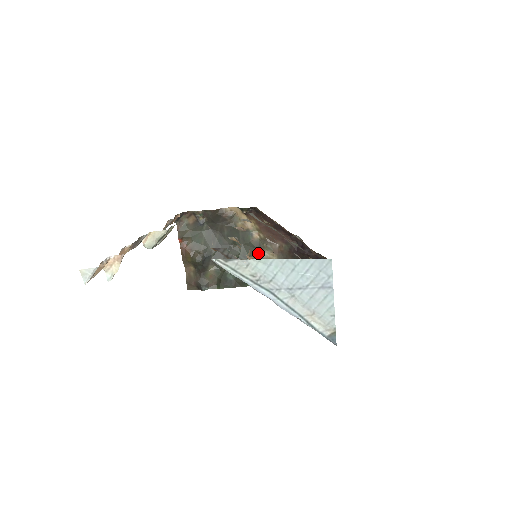
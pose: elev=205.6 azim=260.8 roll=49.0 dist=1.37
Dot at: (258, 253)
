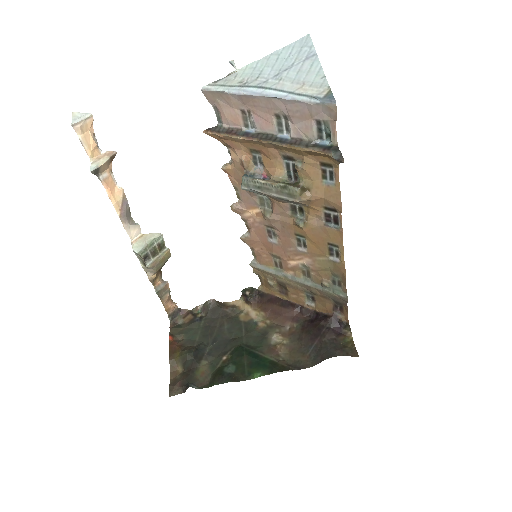
Dot at: (264, 340)
